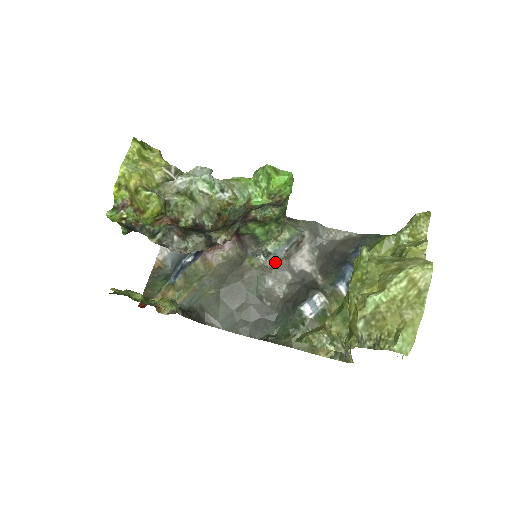
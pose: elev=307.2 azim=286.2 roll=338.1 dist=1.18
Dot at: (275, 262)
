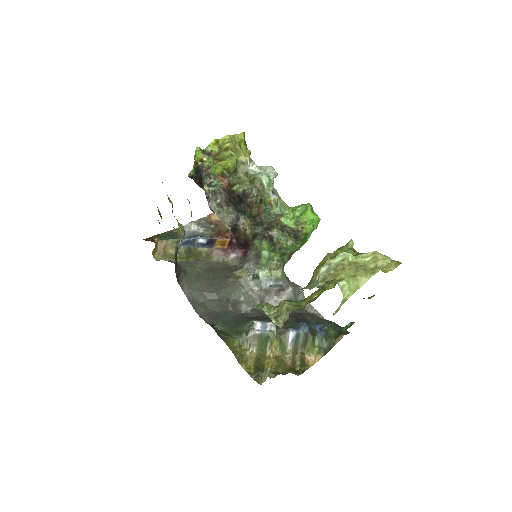
Dot at: (257, 287)
